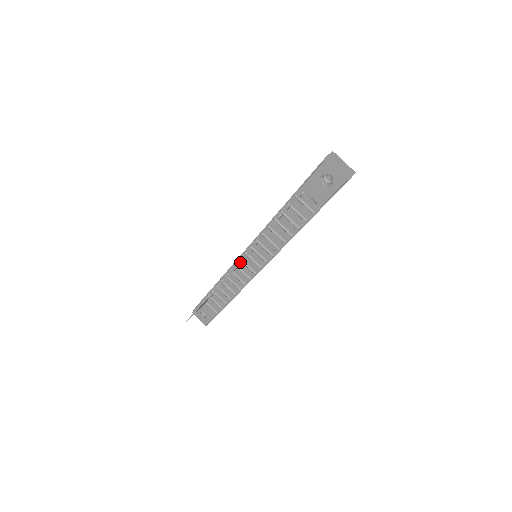
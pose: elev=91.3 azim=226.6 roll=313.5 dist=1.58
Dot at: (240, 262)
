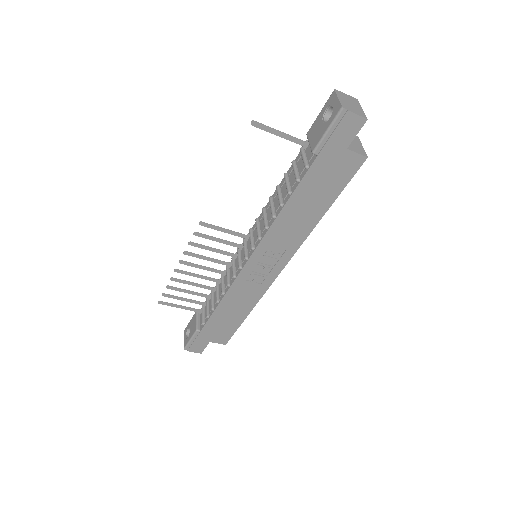
Dot at: (225, 229)
